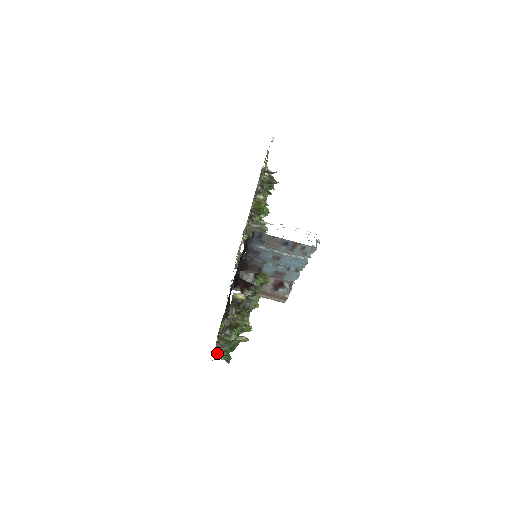
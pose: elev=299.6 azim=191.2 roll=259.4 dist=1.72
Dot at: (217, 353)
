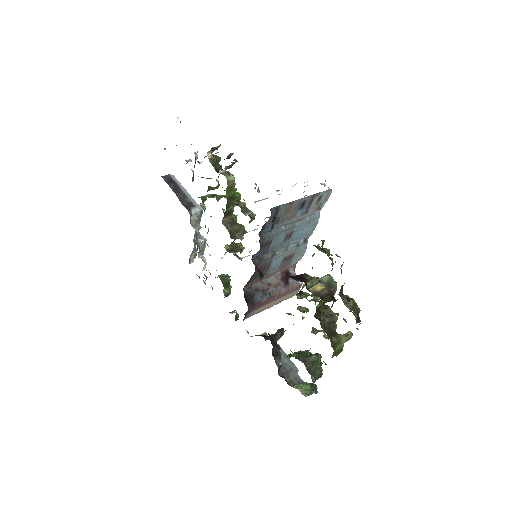
Dot at: (304, 391)
